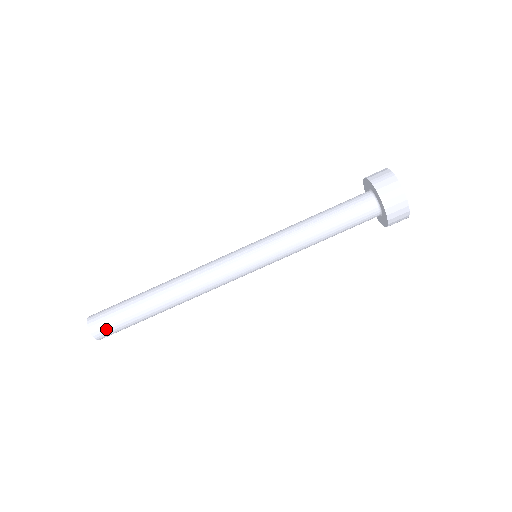
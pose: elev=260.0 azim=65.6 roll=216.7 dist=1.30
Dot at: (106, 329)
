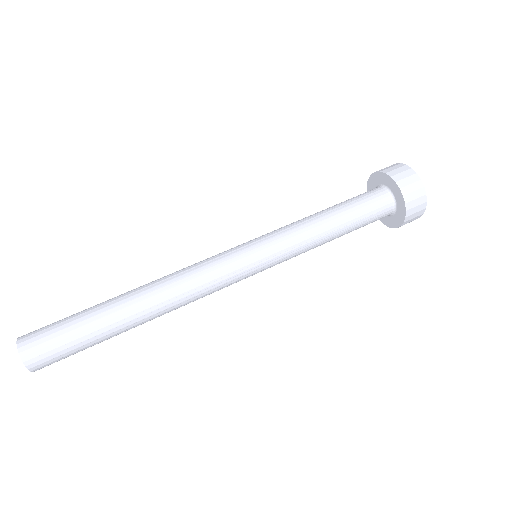
Dot at: (41, 337)
